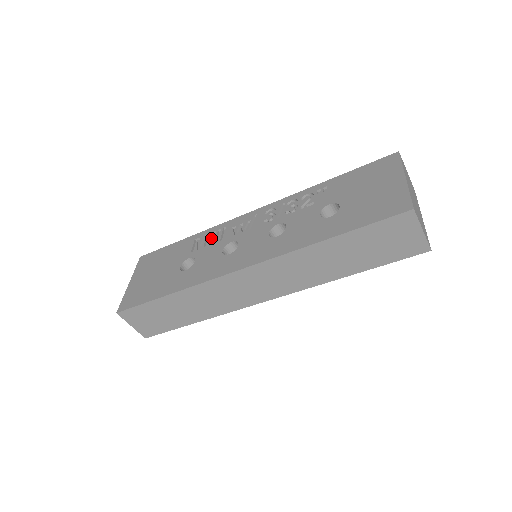
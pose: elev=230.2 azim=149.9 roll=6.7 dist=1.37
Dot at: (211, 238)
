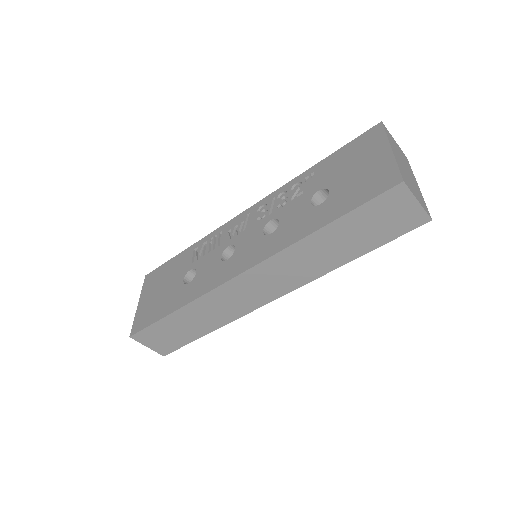
Dot at: (209, 245)
